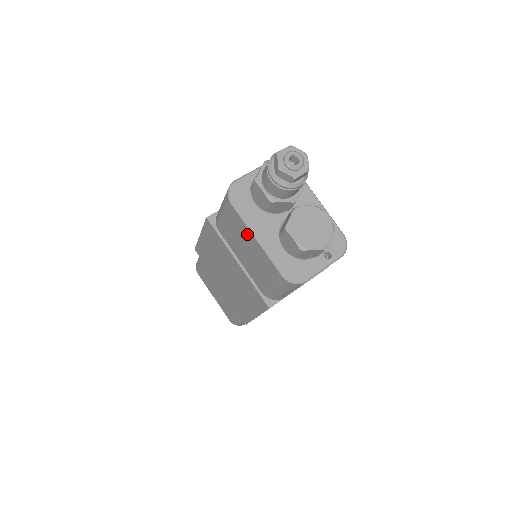
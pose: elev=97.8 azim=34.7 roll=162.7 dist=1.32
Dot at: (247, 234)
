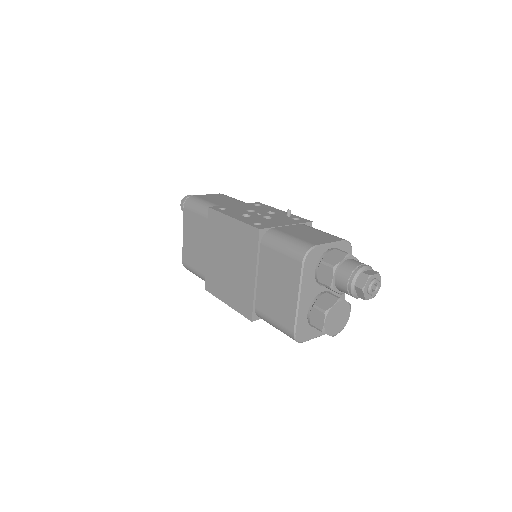
Dot at: (292, 287)
